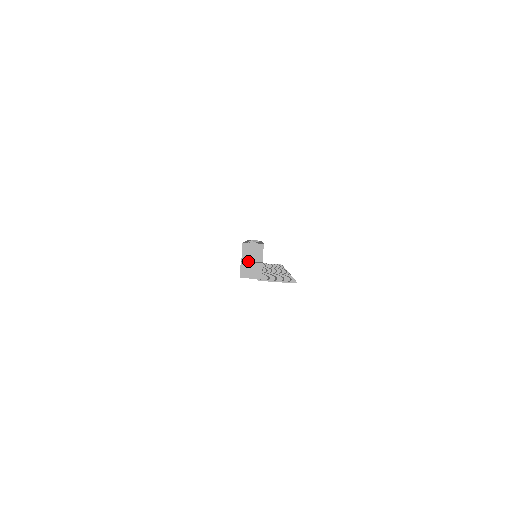
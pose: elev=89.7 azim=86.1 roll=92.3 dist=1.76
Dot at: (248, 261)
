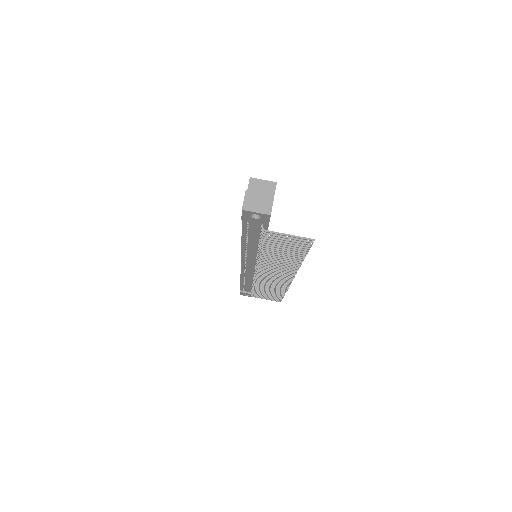
Dot at: occluded
